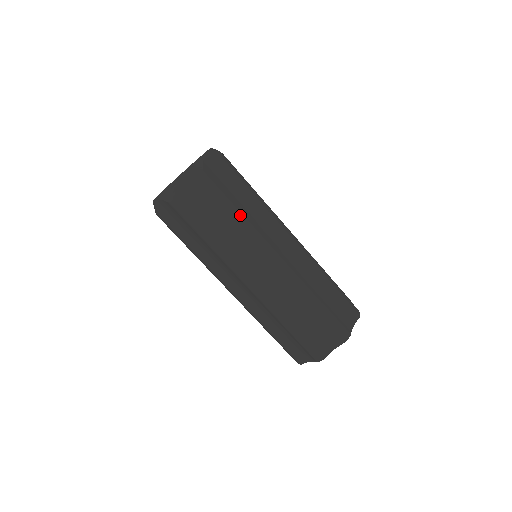
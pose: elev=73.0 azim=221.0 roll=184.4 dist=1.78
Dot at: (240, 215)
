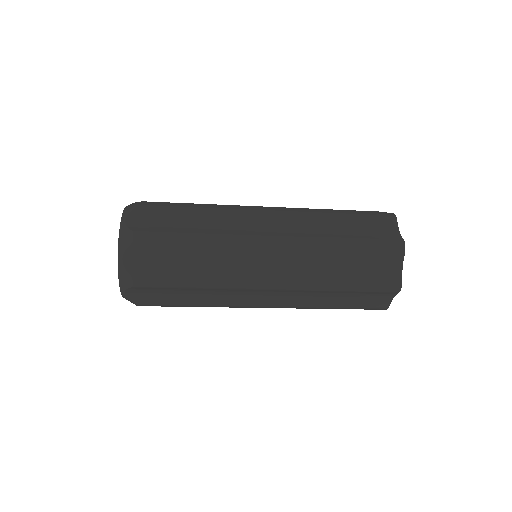
Dot at: (199, 306)
